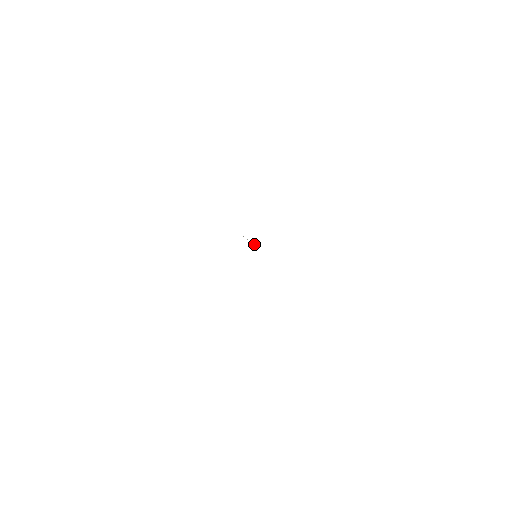
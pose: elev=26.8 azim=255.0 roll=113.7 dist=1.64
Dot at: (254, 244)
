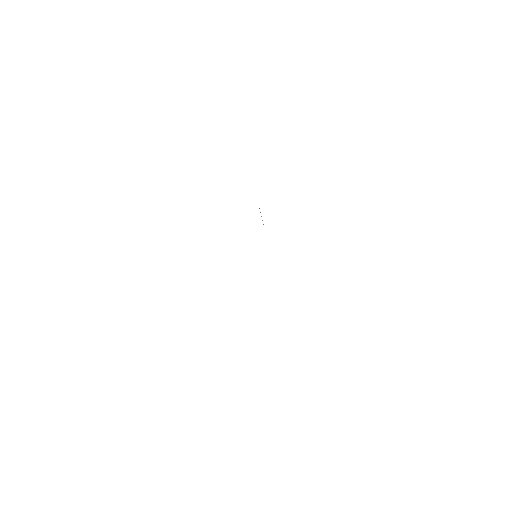
Dot at: occluded
